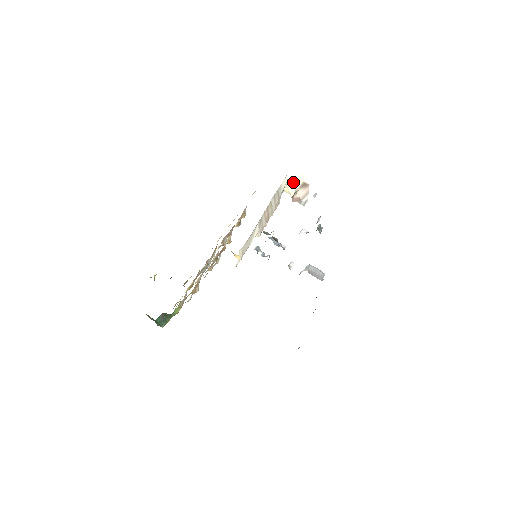
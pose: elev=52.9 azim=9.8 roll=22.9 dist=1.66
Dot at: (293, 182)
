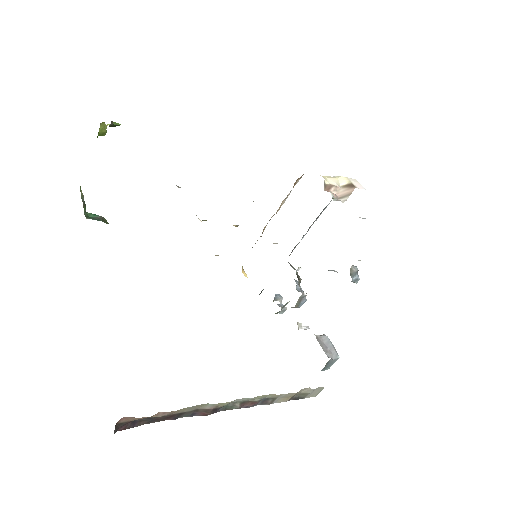
Dot at: (339, 178)
